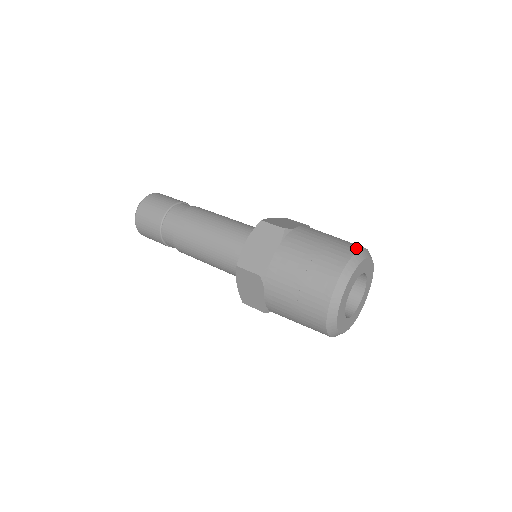
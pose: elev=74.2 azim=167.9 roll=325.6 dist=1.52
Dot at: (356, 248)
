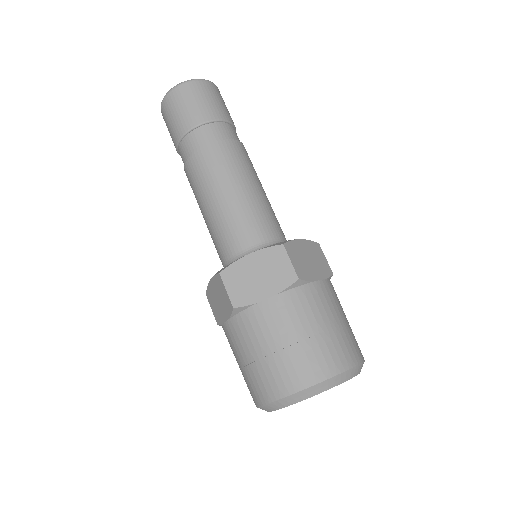
Dot at: (351, 363)
